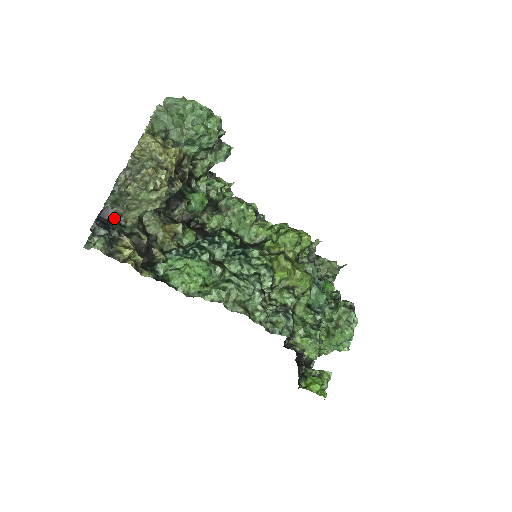
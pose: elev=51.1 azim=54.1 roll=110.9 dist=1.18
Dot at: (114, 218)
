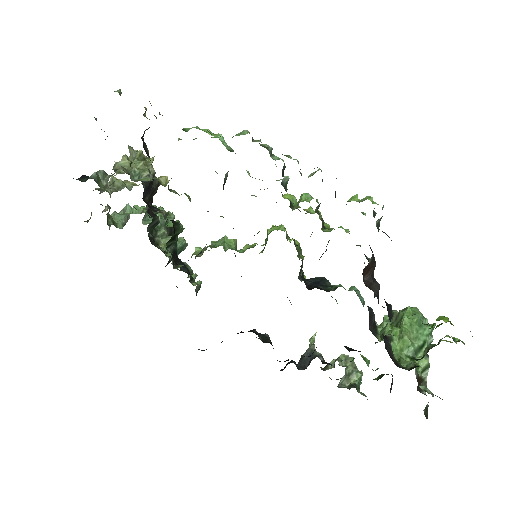
Dot at: occluded
